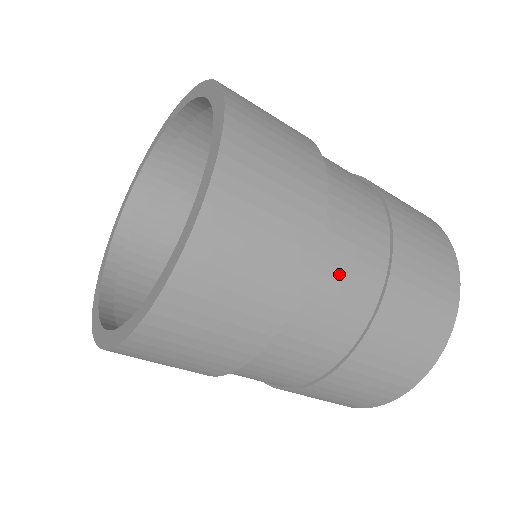
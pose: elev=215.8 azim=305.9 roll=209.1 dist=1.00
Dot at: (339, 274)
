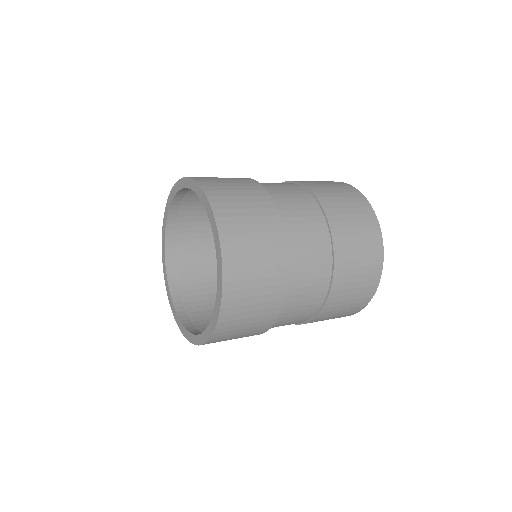
Dot at: occluded
